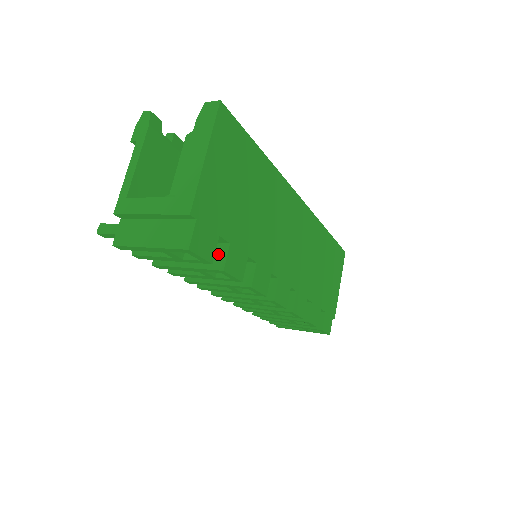
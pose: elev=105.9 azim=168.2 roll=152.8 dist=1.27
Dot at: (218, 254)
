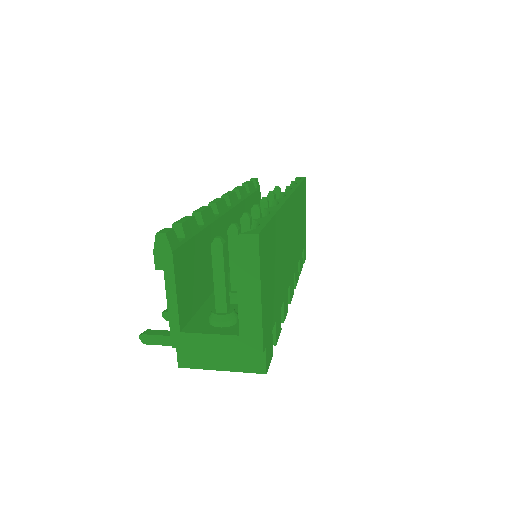
Dot at: occluded
